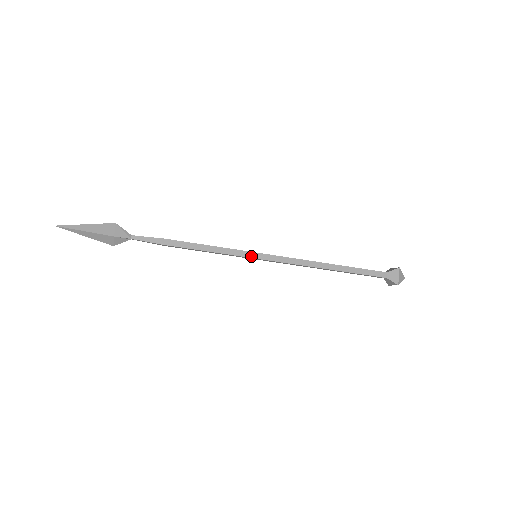
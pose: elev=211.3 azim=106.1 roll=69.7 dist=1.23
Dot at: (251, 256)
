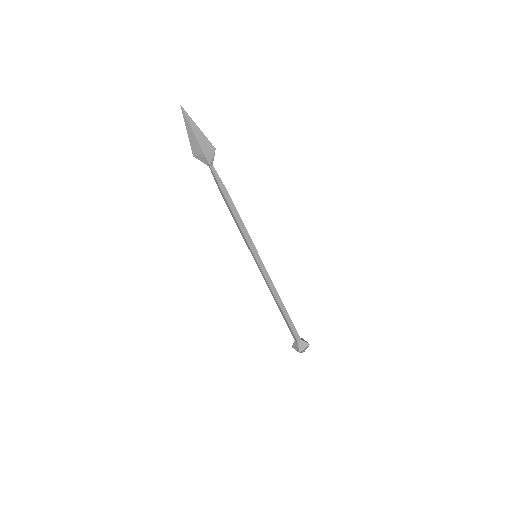
Dot at: (255, 253)
